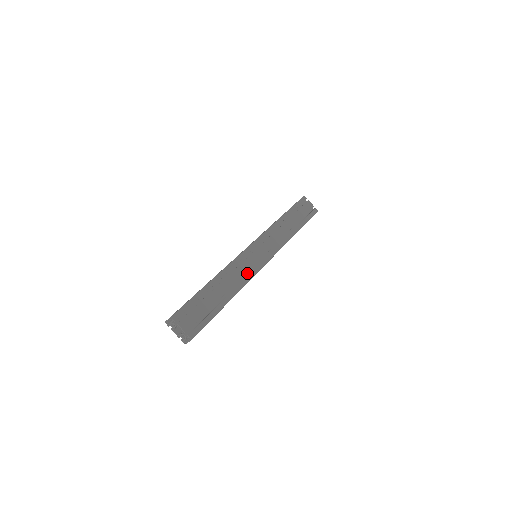
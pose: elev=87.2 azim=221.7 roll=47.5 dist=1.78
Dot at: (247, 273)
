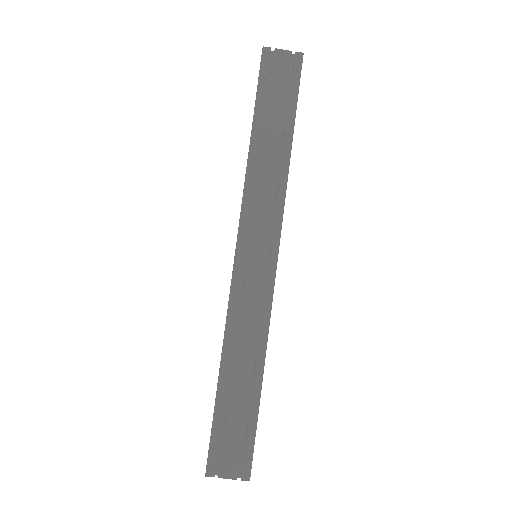
Dot at: (260, 305)
